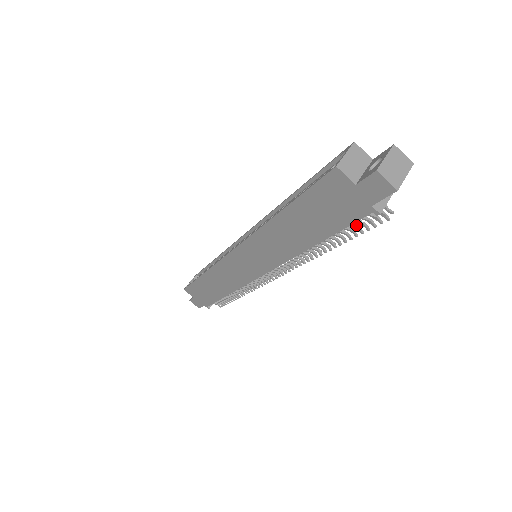
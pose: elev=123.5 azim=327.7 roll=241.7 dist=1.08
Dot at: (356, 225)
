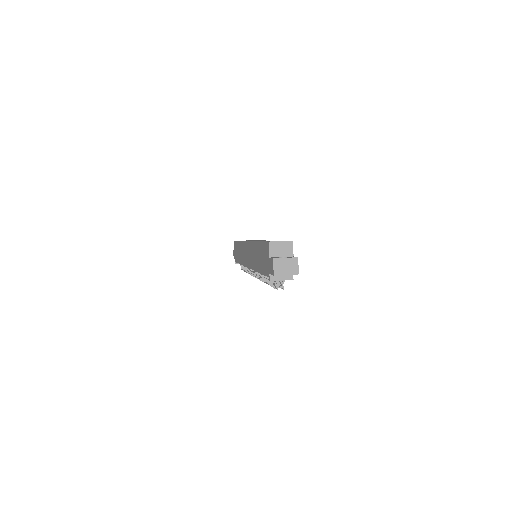
Dot at: occluded
